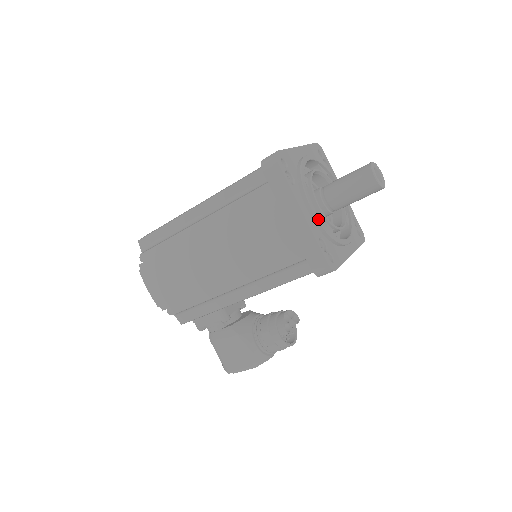
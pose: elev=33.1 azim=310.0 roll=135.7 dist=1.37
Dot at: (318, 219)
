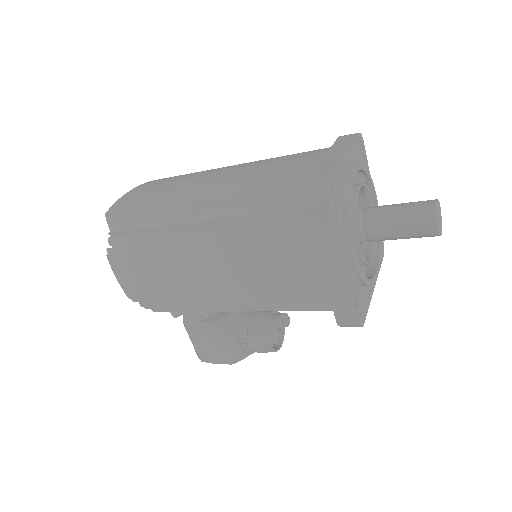
Dot at: (358, 268)
